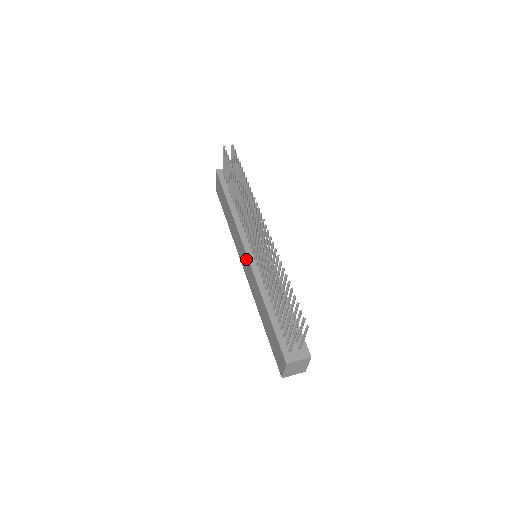
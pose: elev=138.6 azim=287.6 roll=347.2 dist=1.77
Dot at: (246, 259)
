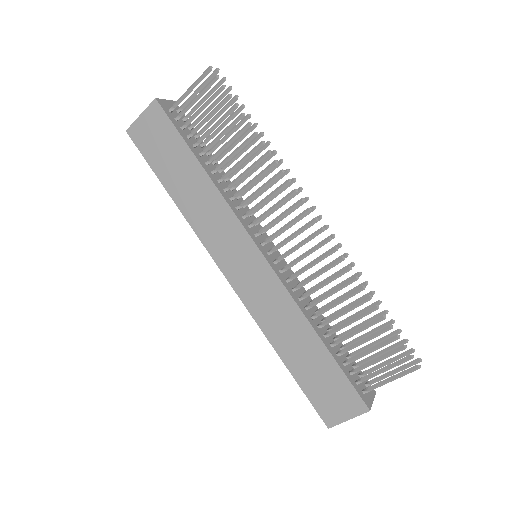
Dot at: (256, 262)
